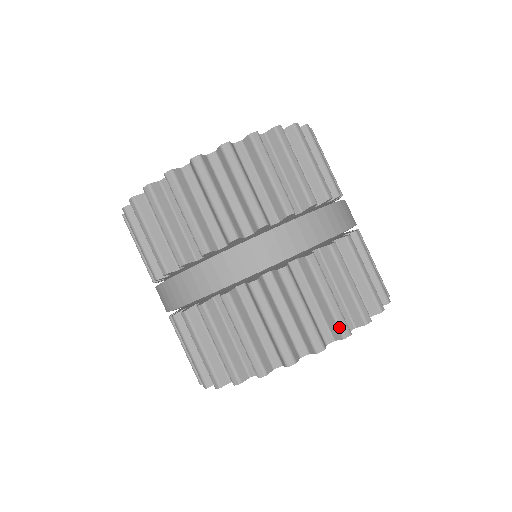
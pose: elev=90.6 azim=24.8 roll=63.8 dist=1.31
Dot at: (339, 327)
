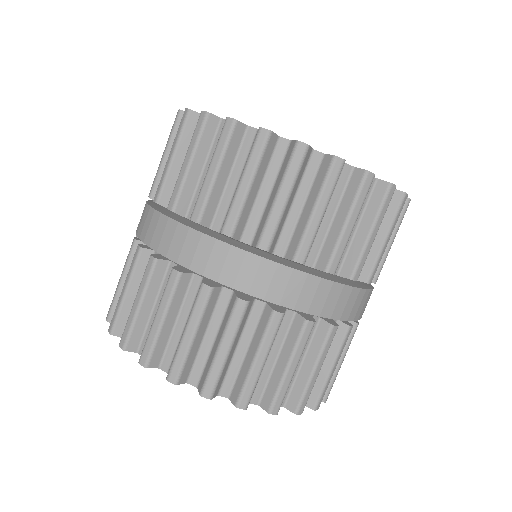
Dot at: (301, 402)
